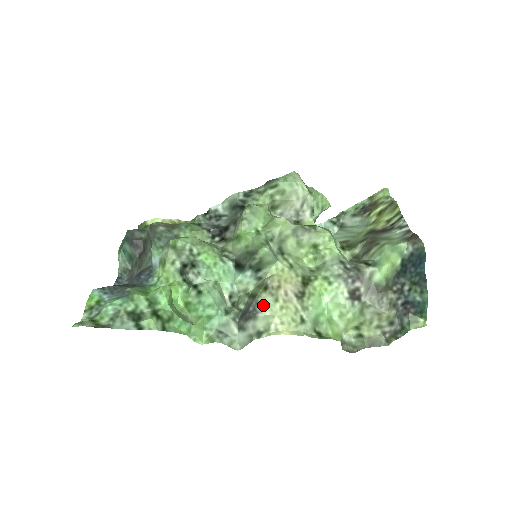
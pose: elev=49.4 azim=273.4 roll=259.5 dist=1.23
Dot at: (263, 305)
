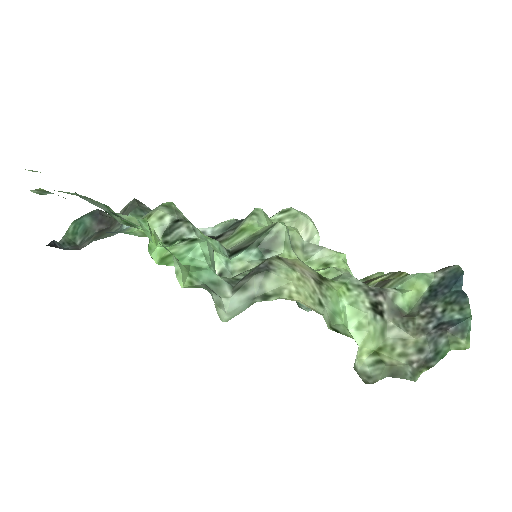
Dot at: (278, 266)
